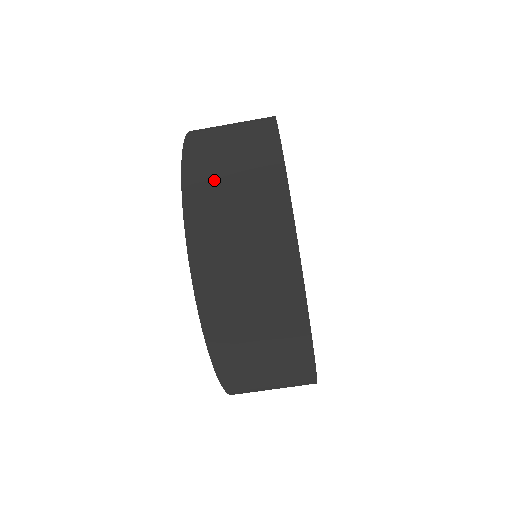
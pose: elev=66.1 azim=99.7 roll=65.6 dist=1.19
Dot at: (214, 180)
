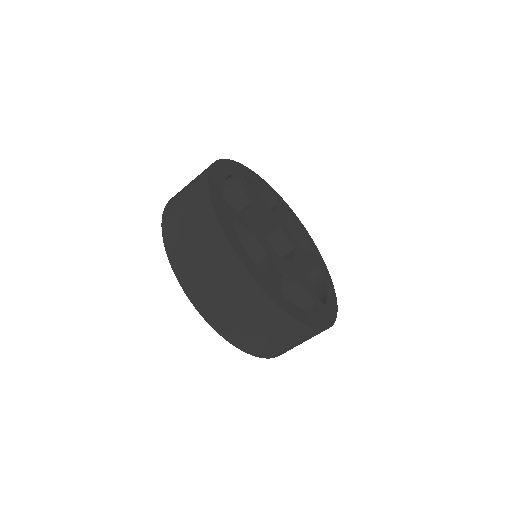
Dot at: (178, 231)
